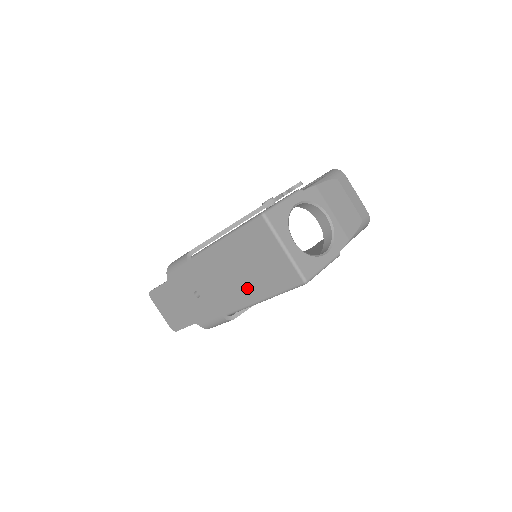
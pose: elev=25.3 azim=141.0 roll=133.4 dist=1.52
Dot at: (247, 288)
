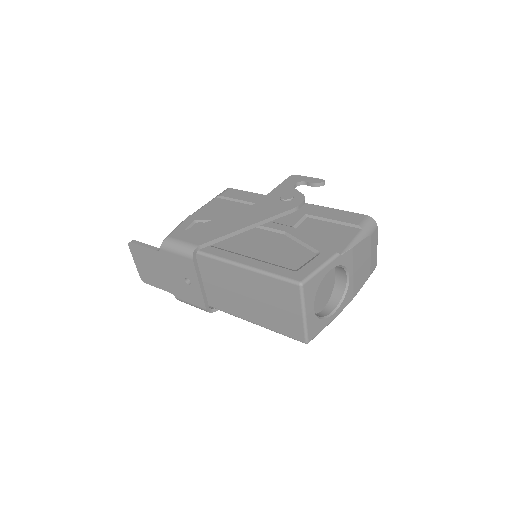
Dot at: (245, 309)
